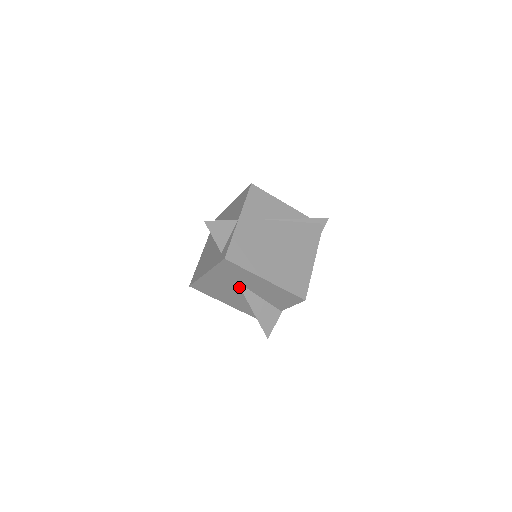
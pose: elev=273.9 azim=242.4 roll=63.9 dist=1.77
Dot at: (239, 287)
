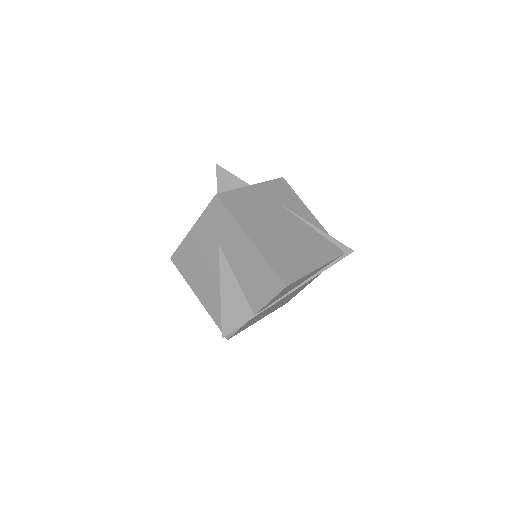
Dot at: occluded
